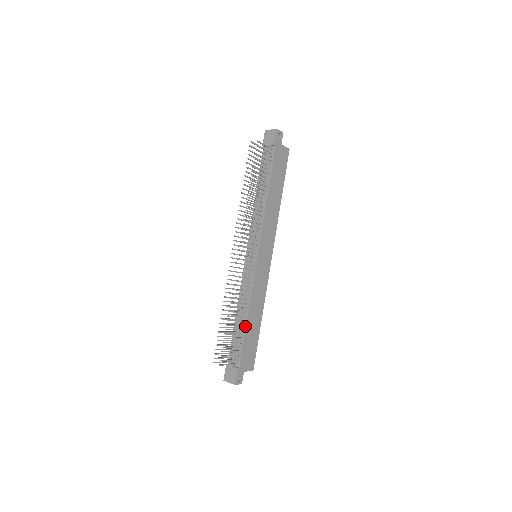
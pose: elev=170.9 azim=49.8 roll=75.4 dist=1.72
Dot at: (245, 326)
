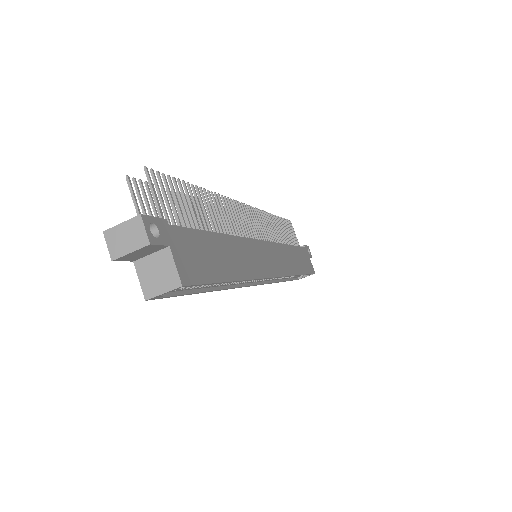
Dot at: (213, 232)
